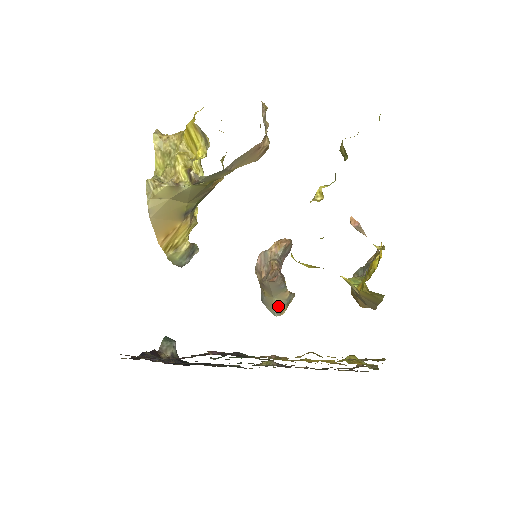
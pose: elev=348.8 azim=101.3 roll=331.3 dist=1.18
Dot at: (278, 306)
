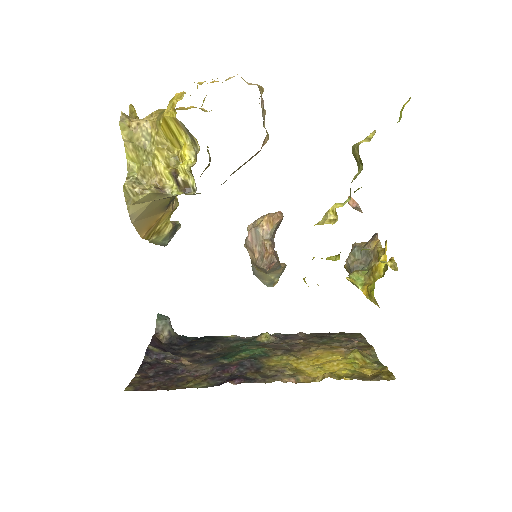
Dot at: (271, 279)
